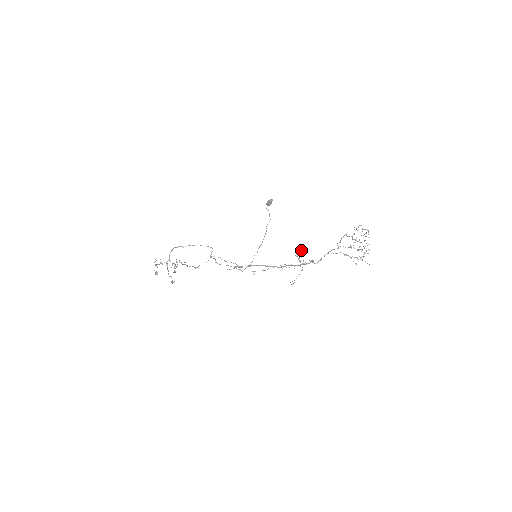
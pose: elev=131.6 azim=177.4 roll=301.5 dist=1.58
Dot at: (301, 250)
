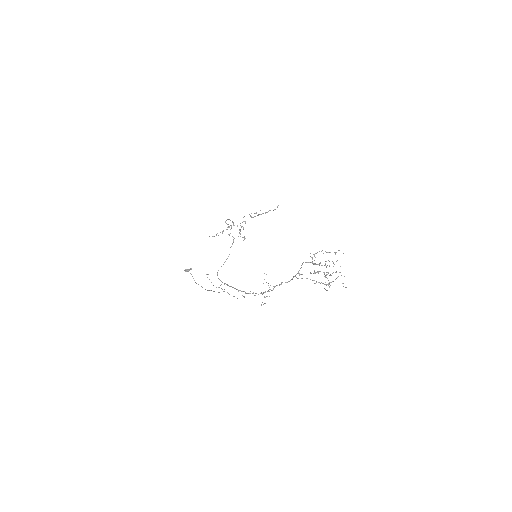
Dot at: (266, 274)
